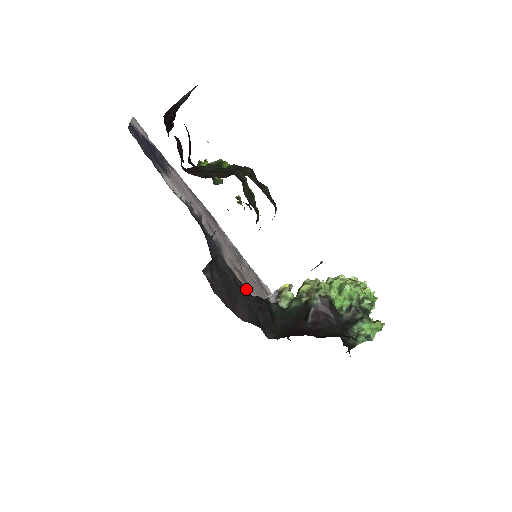
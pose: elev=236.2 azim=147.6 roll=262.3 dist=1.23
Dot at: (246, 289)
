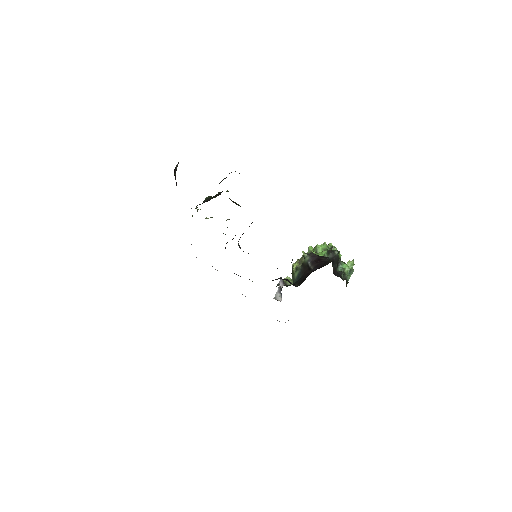
Dot at: occluded
